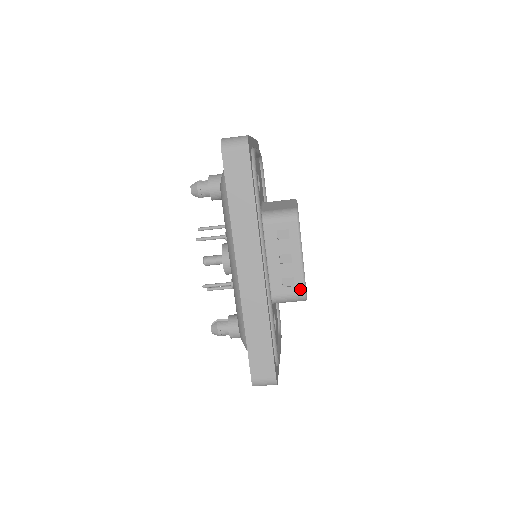
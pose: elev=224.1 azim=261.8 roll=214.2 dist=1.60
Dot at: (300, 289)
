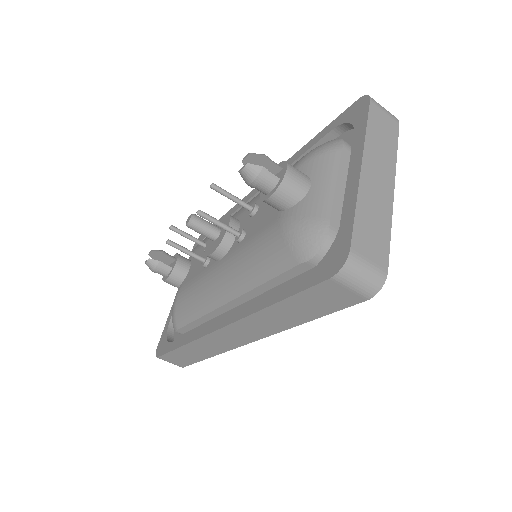
Dot at: occluded
